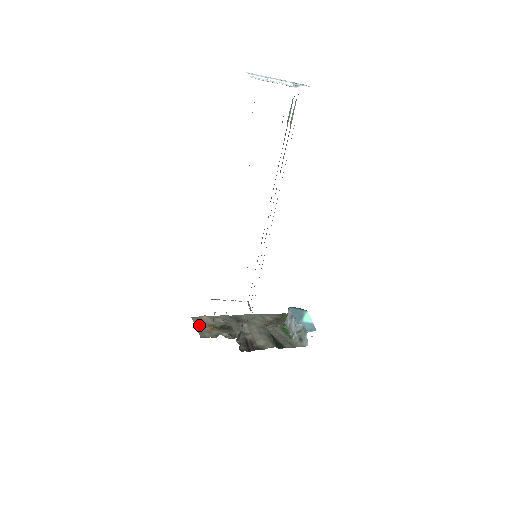
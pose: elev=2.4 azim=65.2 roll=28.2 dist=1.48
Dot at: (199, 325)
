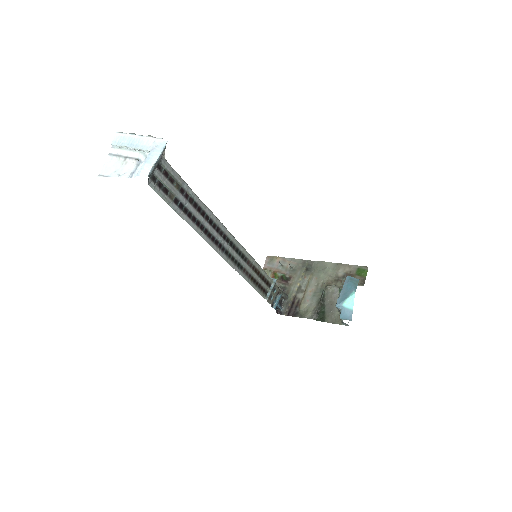
Dot at: (266, 270)
